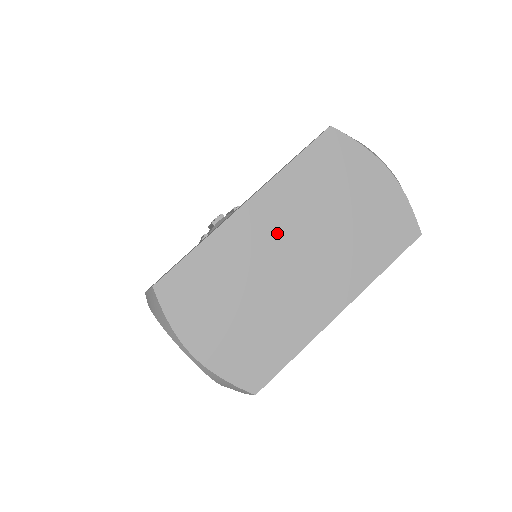
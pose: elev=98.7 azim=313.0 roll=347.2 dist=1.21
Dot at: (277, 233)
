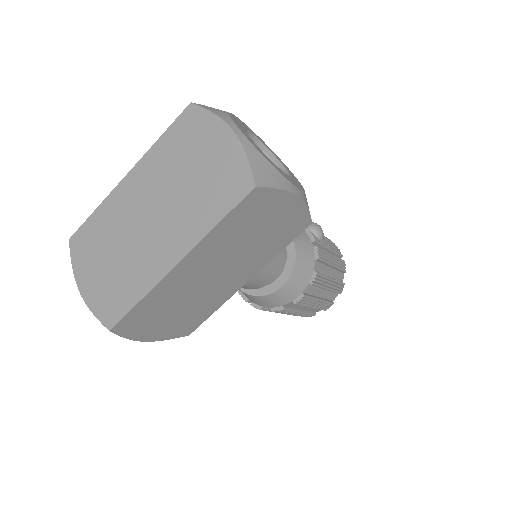
Dot at: (143, 196)
